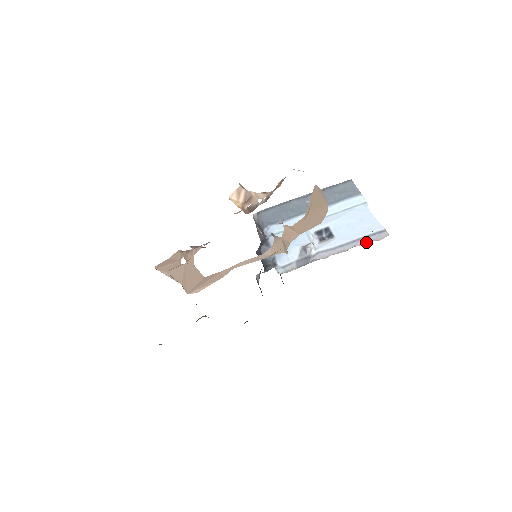
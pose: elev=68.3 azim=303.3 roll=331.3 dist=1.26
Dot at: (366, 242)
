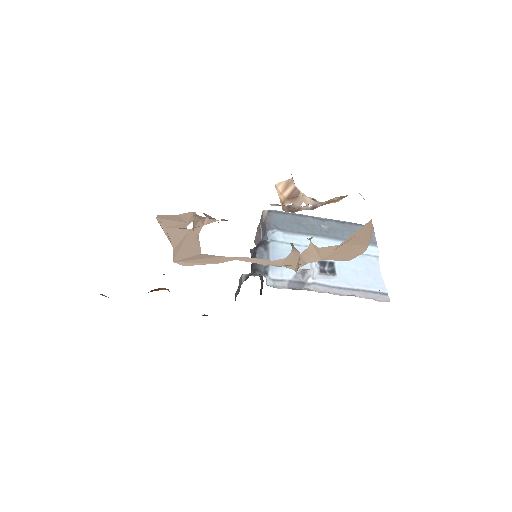
Dot at: (365, 297)
